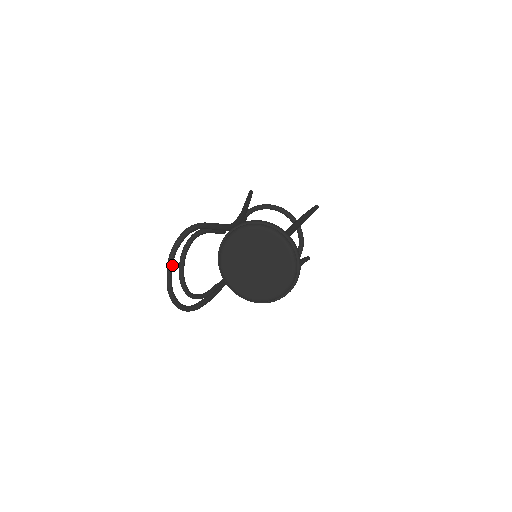
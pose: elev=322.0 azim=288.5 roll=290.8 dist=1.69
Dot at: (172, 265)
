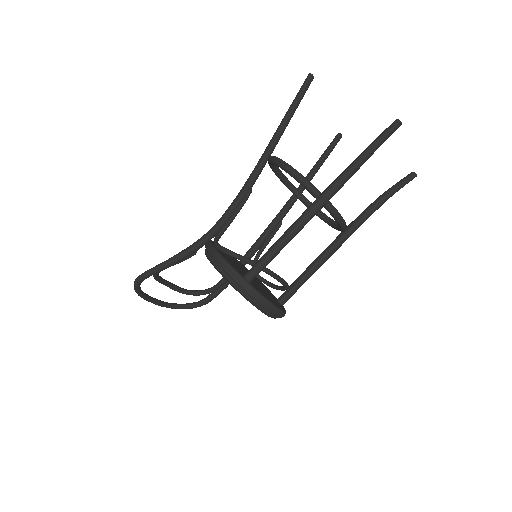
Dot at: (146, 299)
